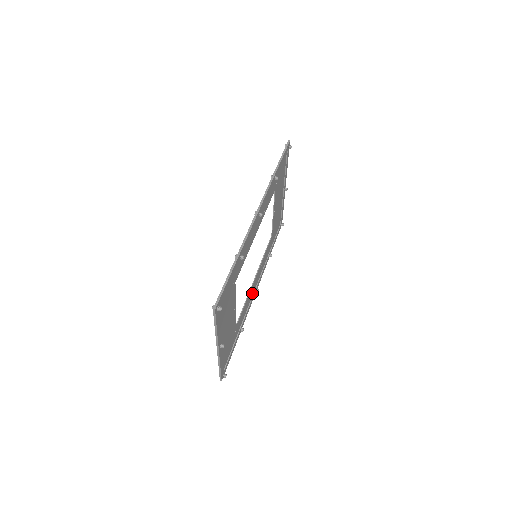
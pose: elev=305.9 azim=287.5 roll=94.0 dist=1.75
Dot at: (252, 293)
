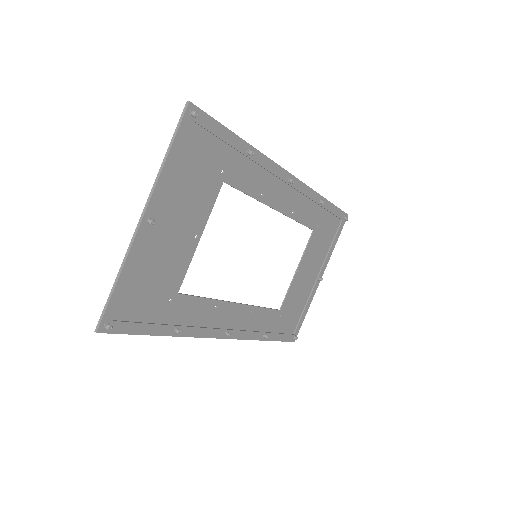
Dot at: (220, 322)
